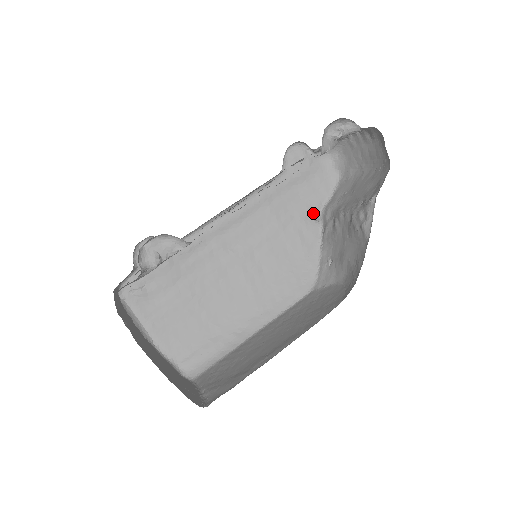
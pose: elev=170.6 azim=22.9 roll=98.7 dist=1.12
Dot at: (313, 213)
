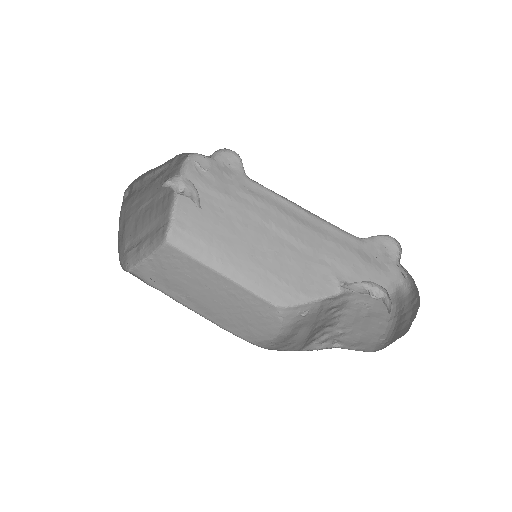
Dot at: (345, 282)
